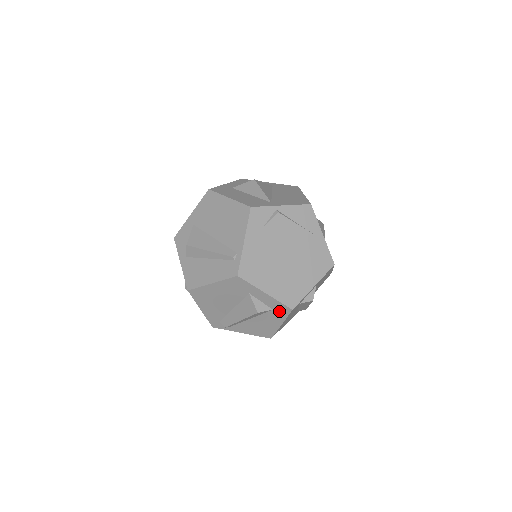
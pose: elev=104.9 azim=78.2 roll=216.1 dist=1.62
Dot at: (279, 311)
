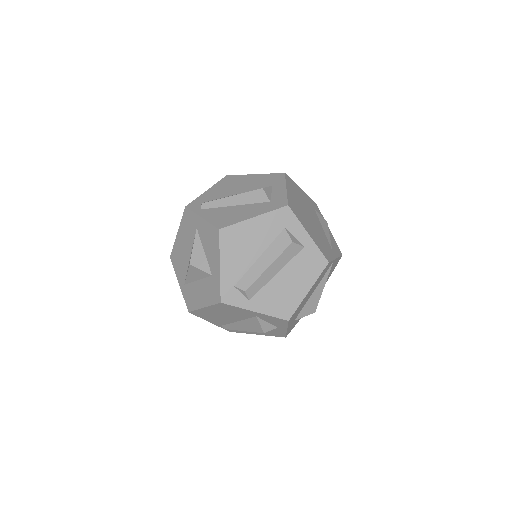
Dot at: (274, 204)
